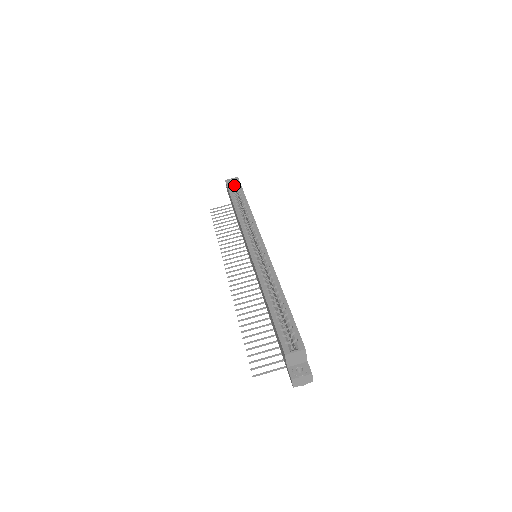
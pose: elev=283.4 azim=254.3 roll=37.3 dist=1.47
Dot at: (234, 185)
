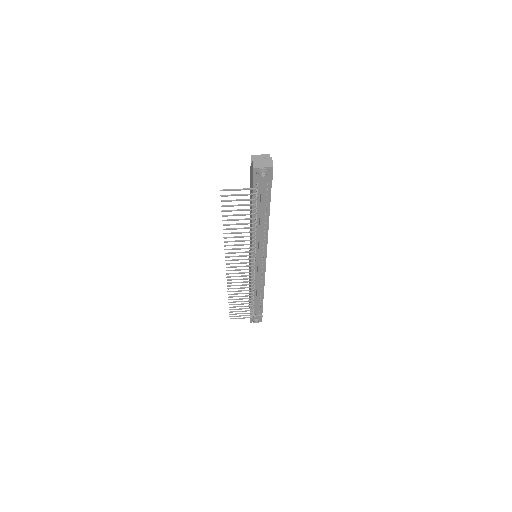
Dot at: occluded
